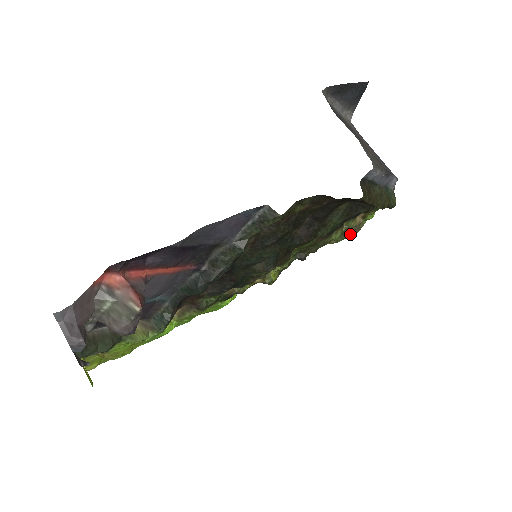
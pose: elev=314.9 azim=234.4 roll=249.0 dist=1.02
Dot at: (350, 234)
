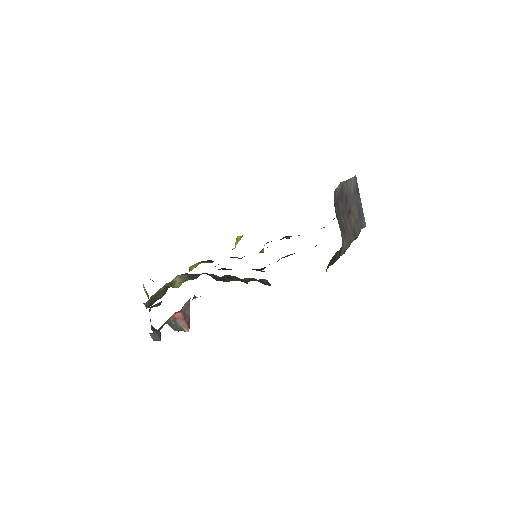
Dot at: occluded
